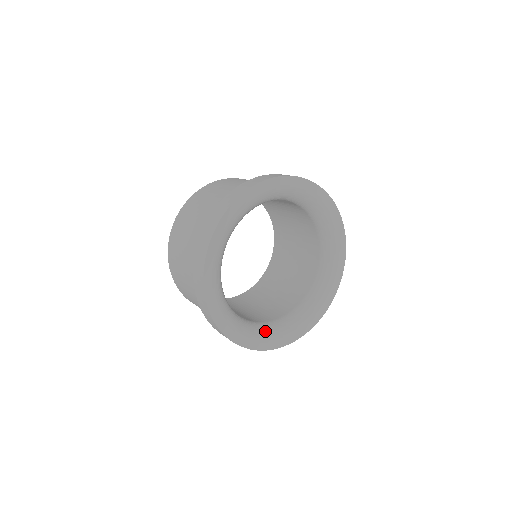
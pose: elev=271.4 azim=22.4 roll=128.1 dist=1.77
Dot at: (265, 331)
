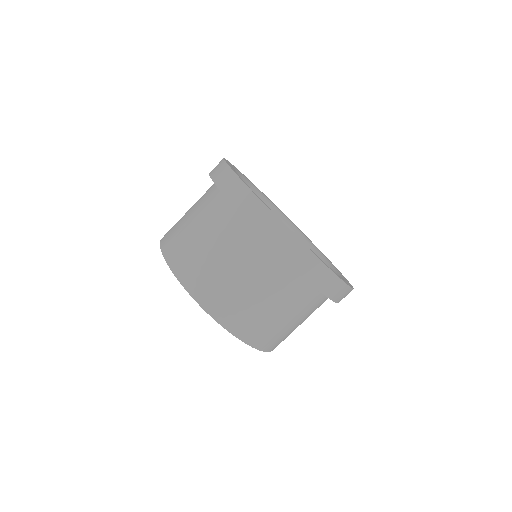
Dot at: occluded
